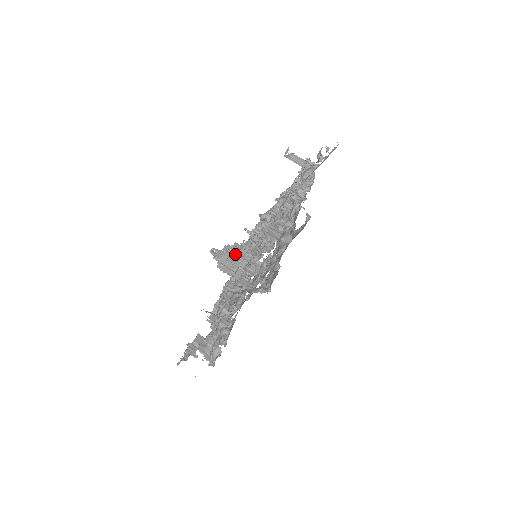
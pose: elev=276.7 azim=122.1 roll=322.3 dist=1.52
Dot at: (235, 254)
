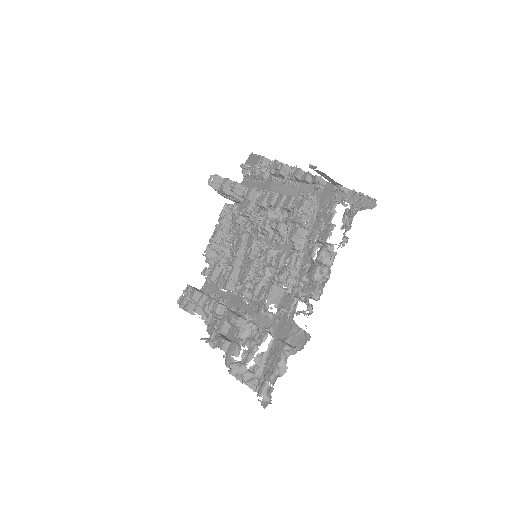
Dot at: occluded
